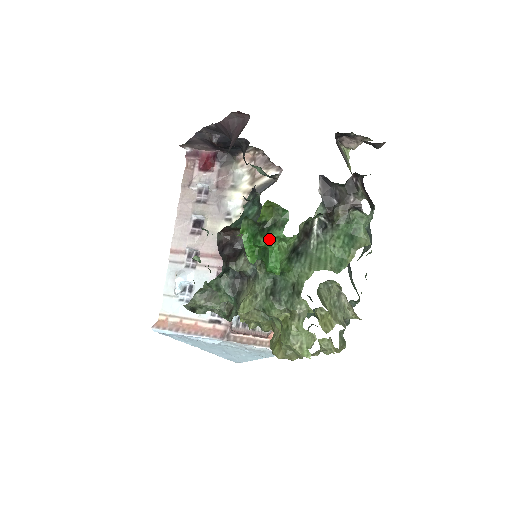
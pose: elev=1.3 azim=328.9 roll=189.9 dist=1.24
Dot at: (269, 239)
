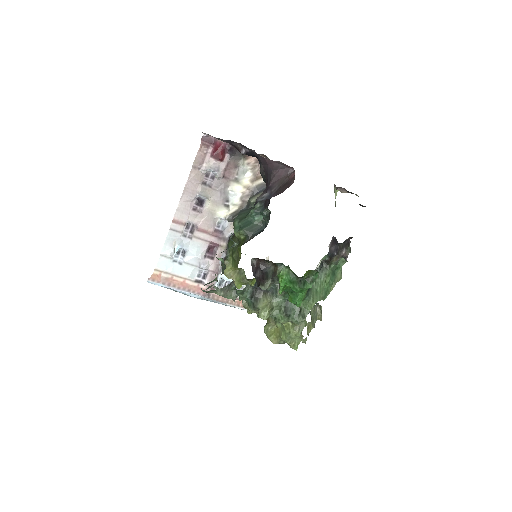
Dot at: (303, 290)
